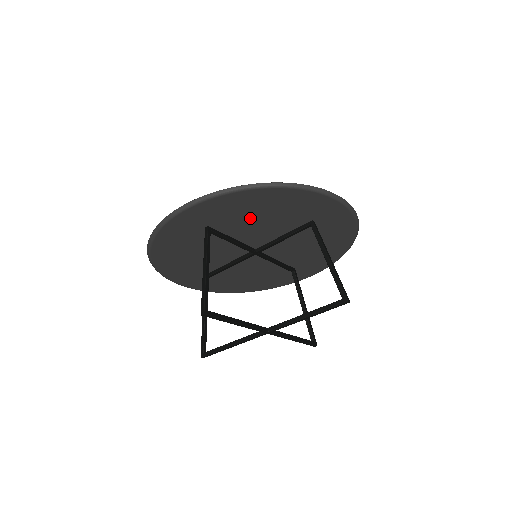
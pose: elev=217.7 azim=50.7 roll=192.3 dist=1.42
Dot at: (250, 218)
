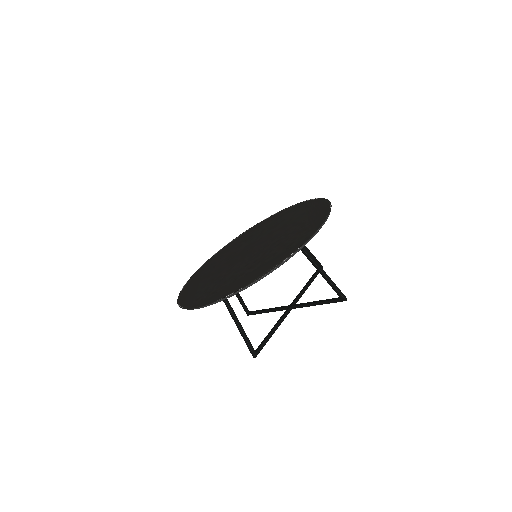
Dot at: occluded
